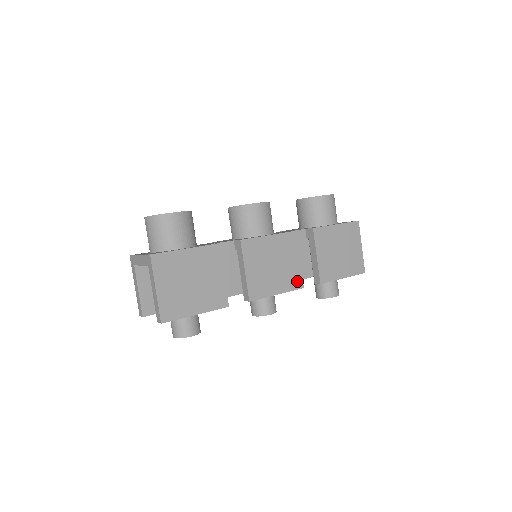
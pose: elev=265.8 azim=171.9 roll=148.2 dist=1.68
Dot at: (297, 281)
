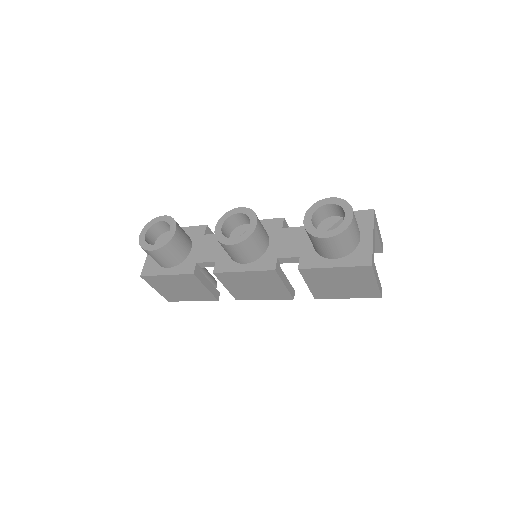
Dot at: (285, 295)
